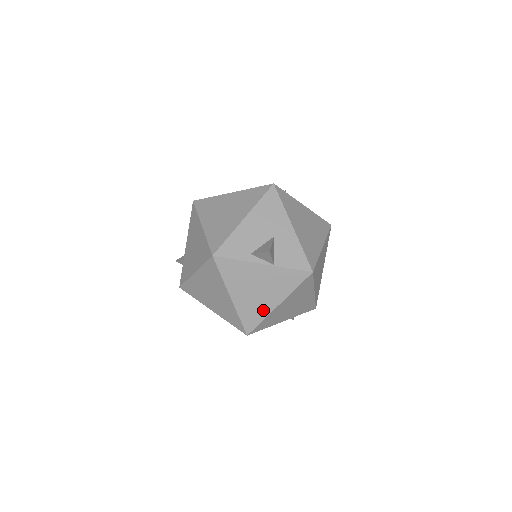
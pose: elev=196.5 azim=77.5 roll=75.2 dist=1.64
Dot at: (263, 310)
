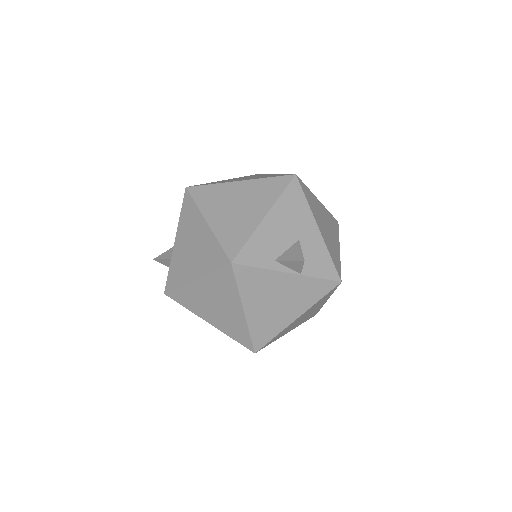
Dot at: (278, 325)
